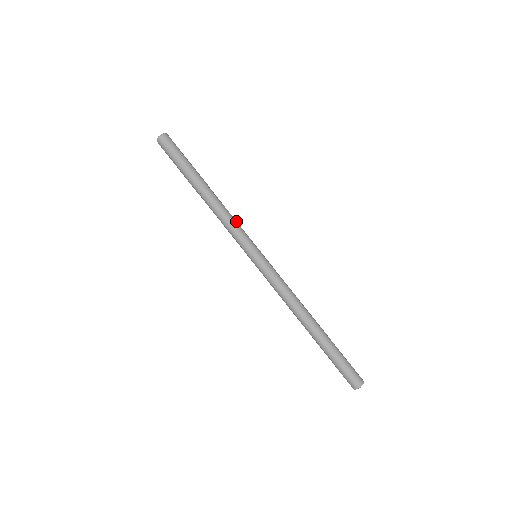
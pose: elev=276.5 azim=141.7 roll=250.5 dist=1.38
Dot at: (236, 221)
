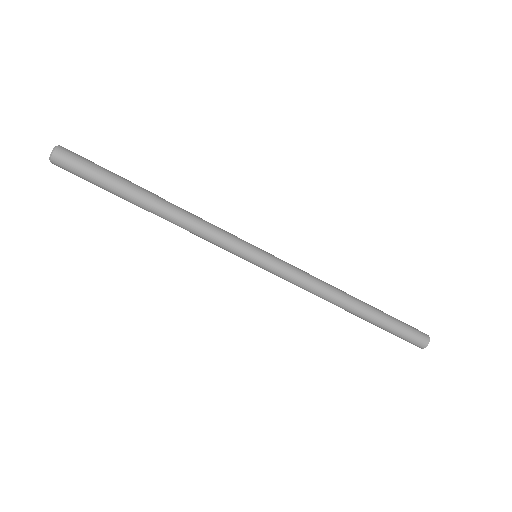
Dot at: (210, 230)
